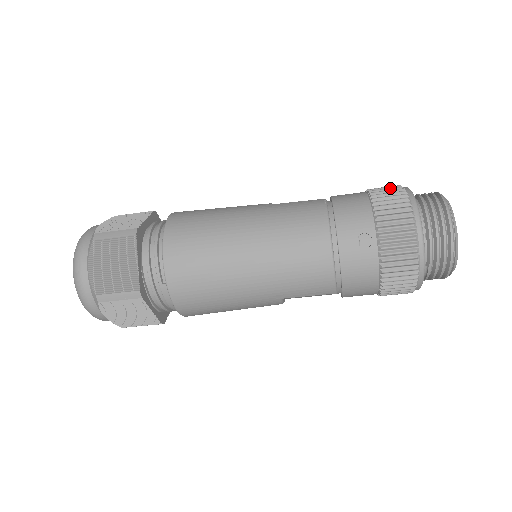
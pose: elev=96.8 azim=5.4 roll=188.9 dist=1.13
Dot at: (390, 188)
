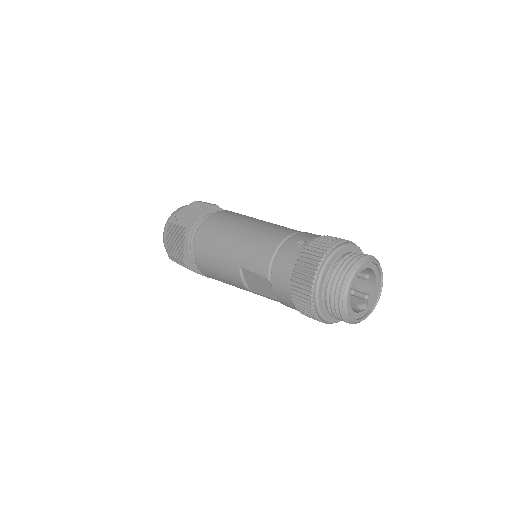
Dot at: occluded
